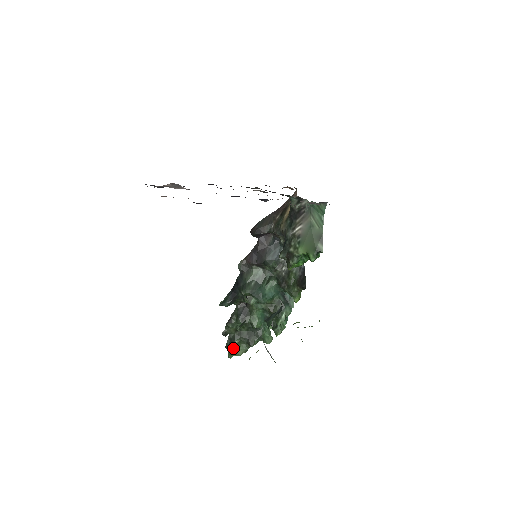
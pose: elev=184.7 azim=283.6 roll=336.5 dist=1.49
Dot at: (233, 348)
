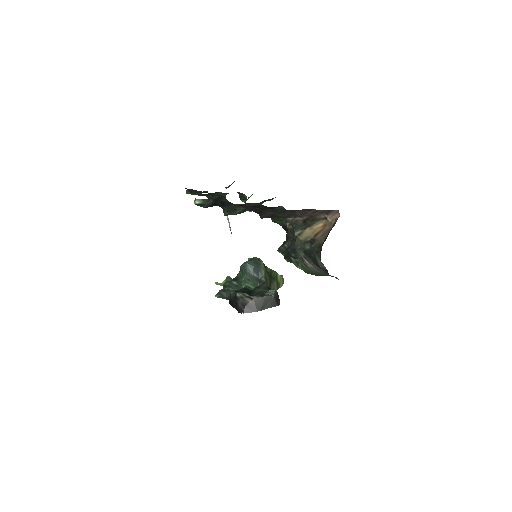
Dot at: occluded
